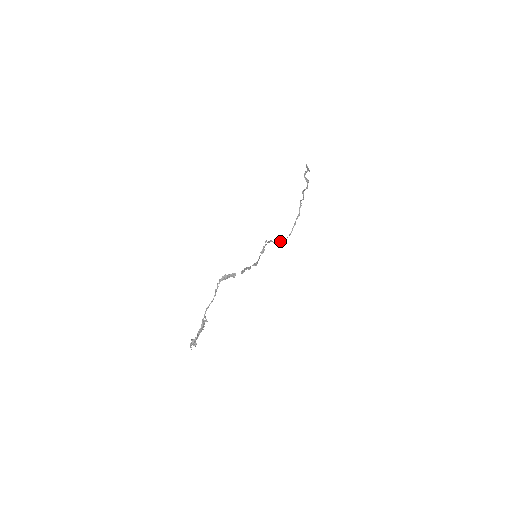
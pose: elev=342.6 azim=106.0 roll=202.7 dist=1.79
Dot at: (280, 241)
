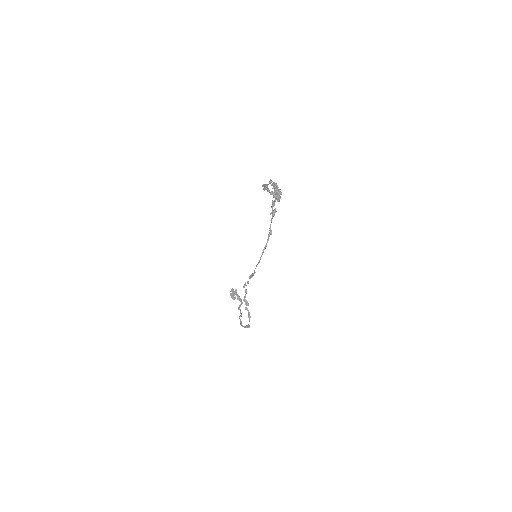
Dot at: (249, 315)
